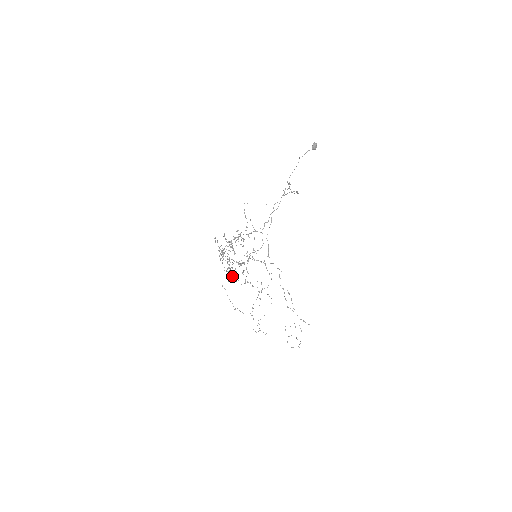
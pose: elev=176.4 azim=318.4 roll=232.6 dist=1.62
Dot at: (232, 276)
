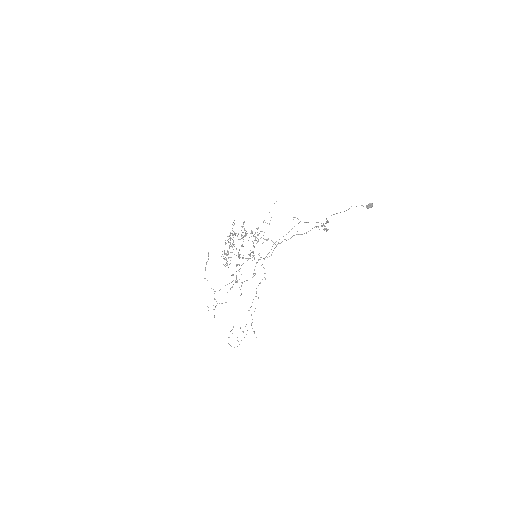
Dot at: occluded
